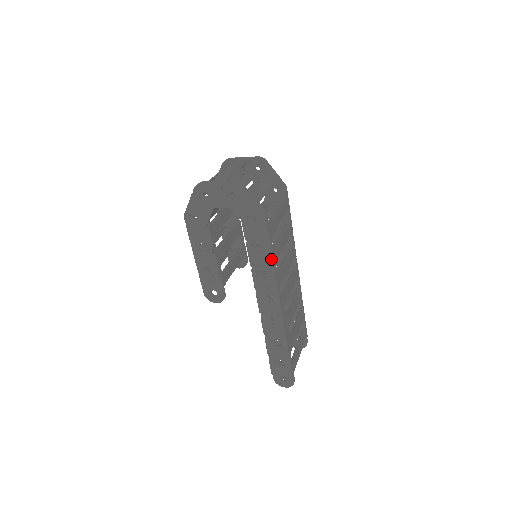
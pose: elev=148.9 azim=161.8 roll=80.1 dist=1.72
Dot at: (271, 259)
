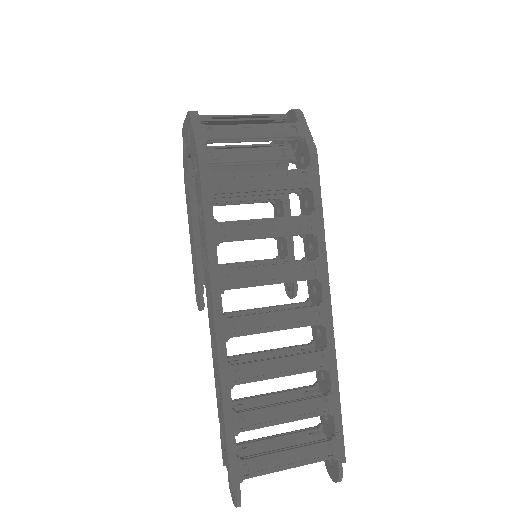
Dot at: (205, 232)
